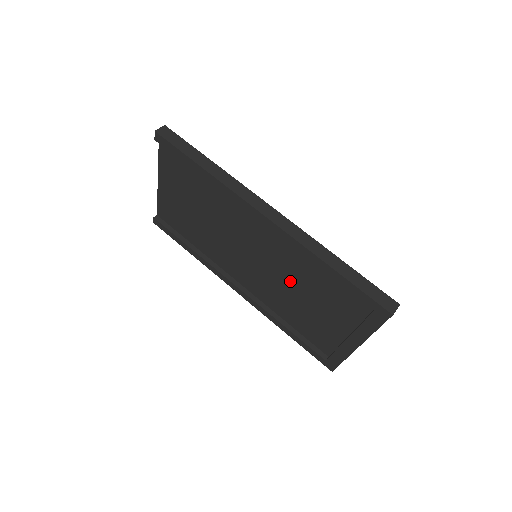
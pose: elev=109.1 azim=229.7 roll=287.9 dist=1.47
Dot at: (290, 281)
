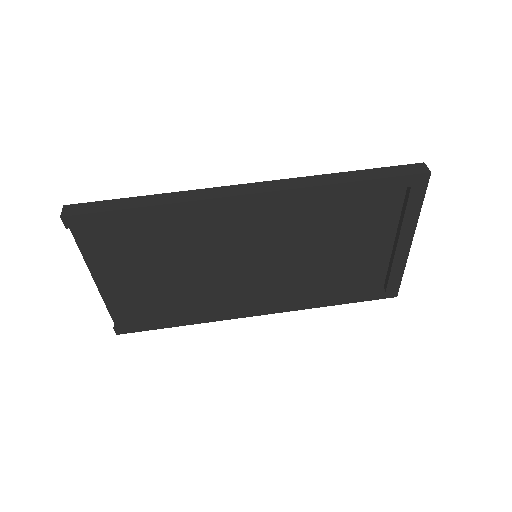
Dot at: (308, 245)
